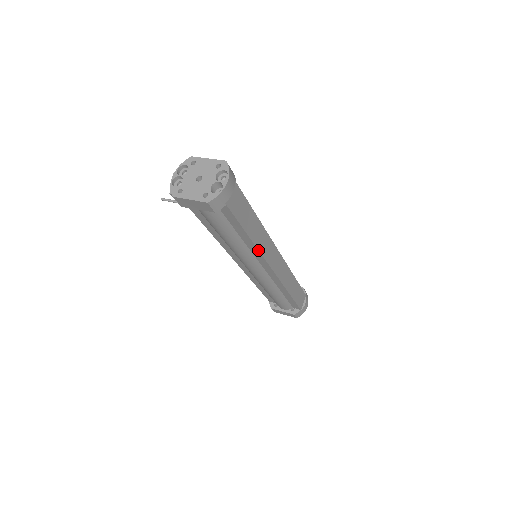
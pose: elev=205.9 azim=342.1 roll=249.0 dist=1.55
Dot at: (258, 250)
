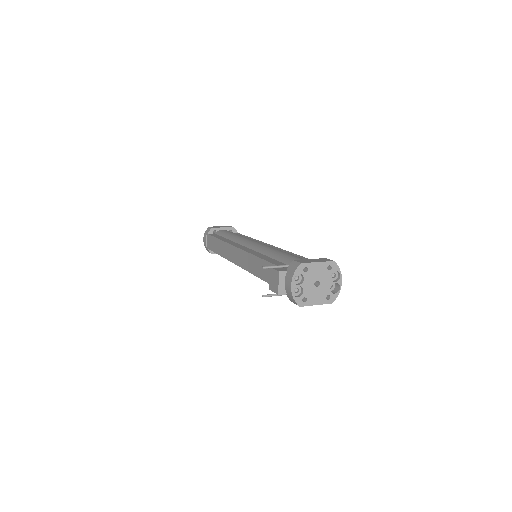
Dot at: occluded
